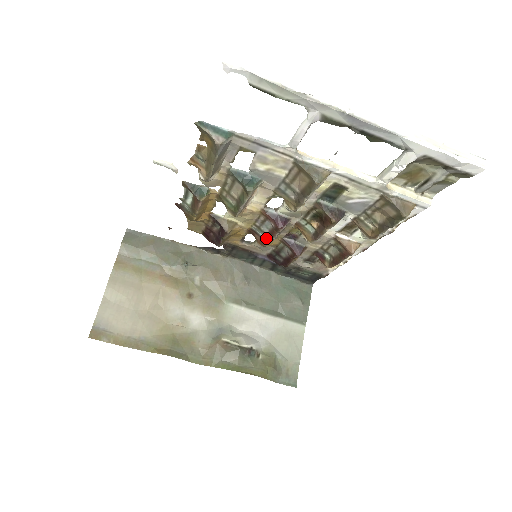
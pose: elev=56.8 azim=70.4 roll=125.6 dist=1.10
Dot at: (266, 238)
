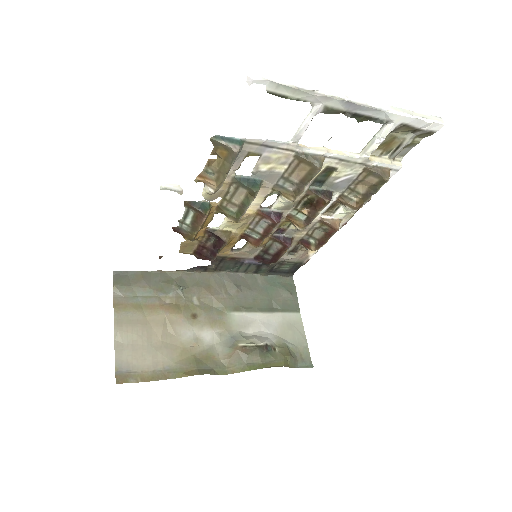
Dot at: (260, 238)
